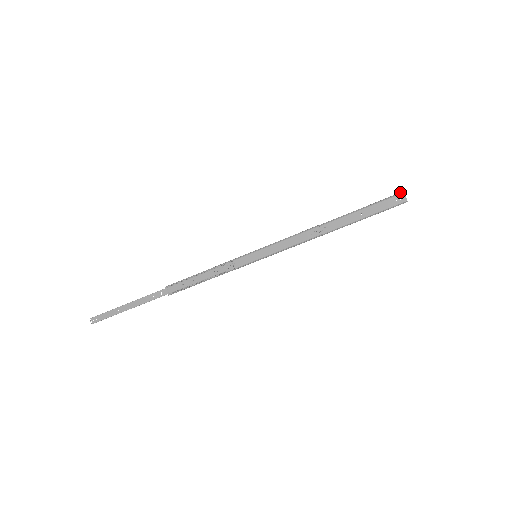
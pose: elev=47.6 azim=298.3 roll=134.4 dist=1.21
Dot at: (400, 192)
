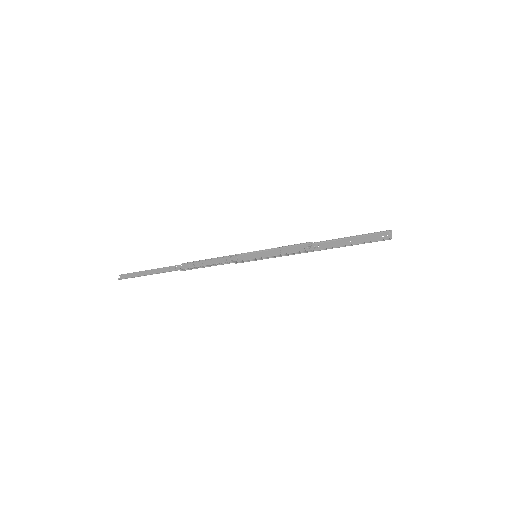
Dot at: (388, 230)
